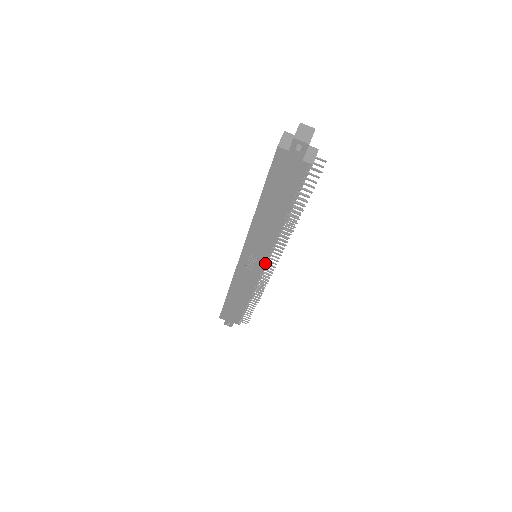
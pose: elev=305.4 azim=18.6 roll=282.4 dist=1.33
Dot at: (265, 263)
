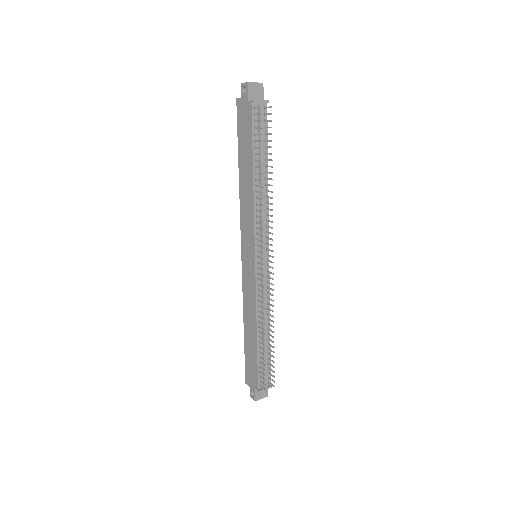
Dot at: (257, 256)
